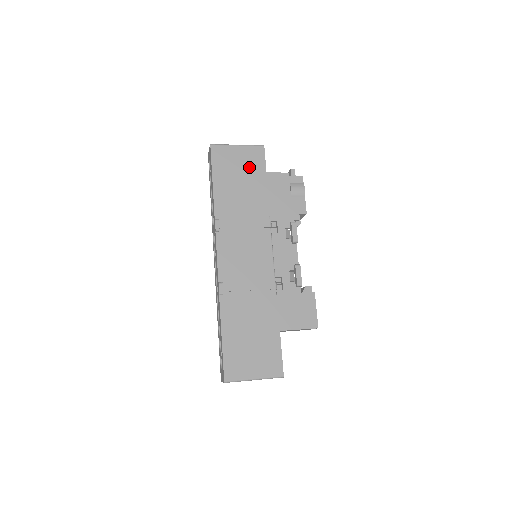
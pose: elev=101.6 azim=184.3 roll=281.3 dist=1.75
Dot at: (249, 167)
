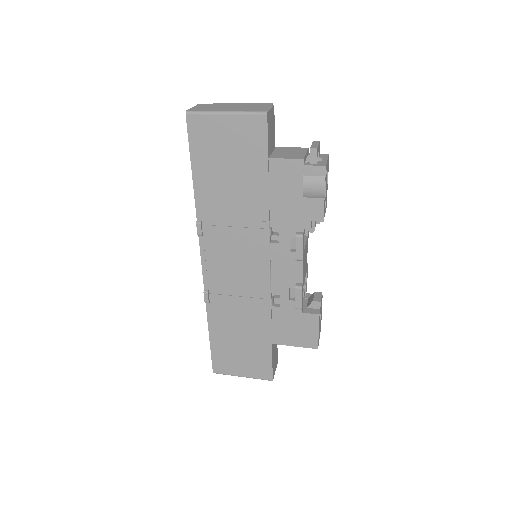
Dot at: (242, 150)
